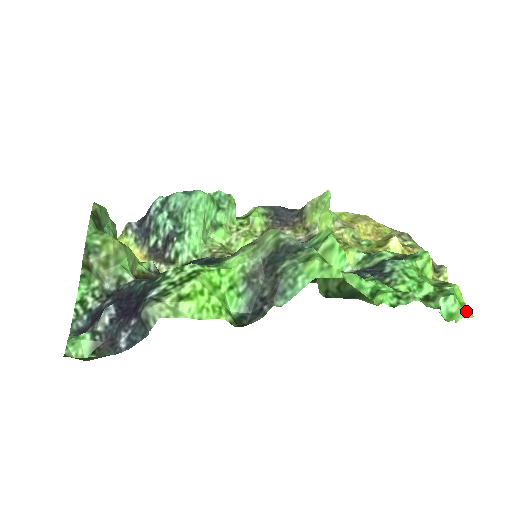
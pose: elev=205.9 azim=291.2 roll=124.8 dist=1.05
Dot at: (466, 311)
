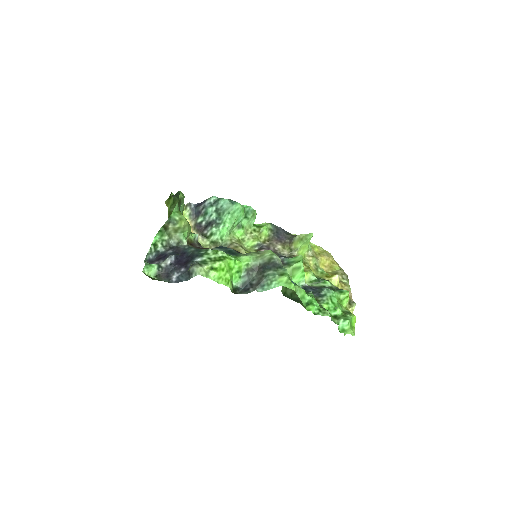
Dot at: (352, 331)
